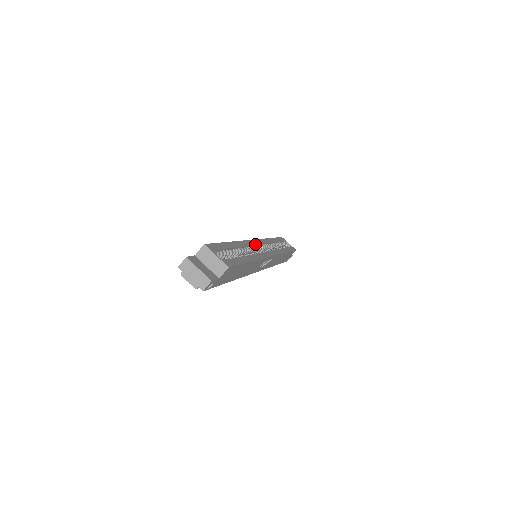
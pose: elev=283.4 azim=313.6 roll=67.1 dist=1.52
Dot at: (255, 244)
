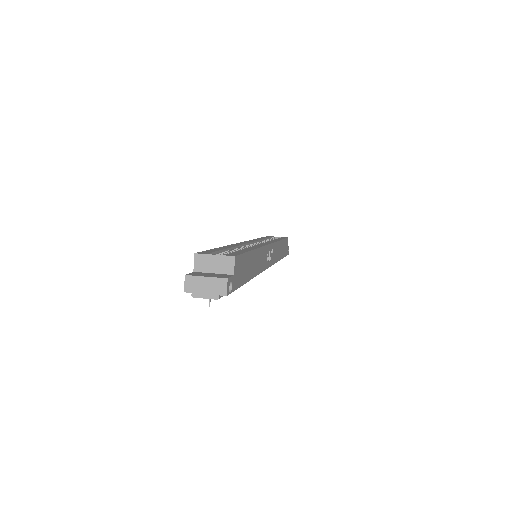
Dot at: (246, 243)
